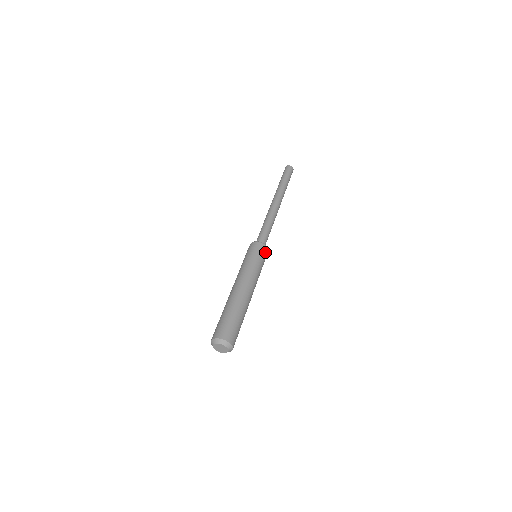
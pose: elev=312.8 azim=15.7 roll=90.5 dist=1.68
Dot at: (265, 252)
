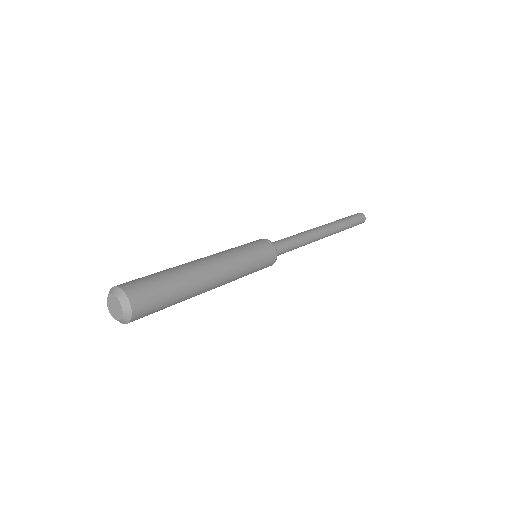
Dot at: (267, 248)
